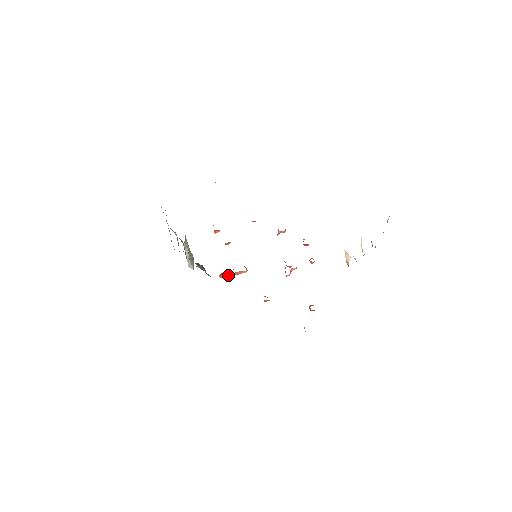
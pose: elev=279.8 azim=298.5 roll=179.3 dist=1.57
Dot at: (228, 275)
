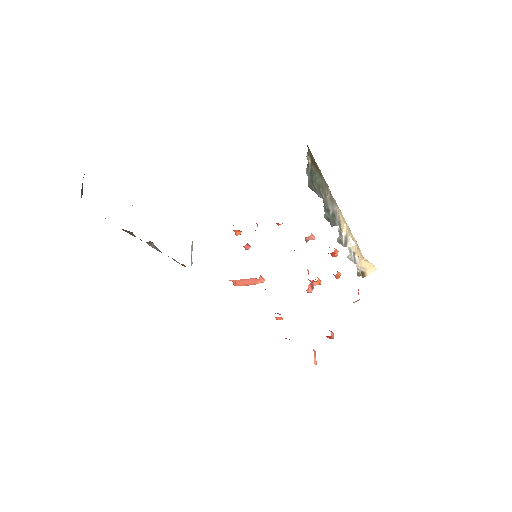
Dot at: (240, 283)
